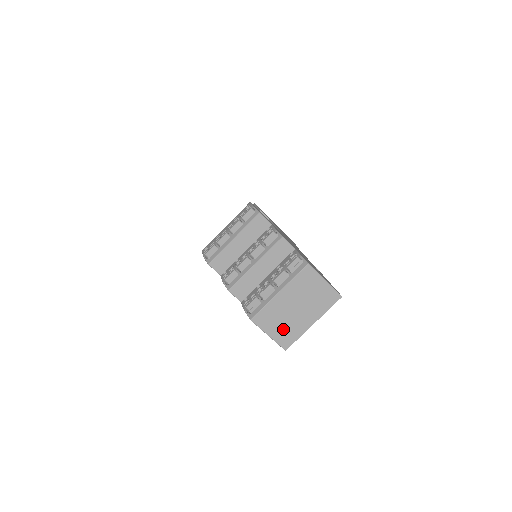
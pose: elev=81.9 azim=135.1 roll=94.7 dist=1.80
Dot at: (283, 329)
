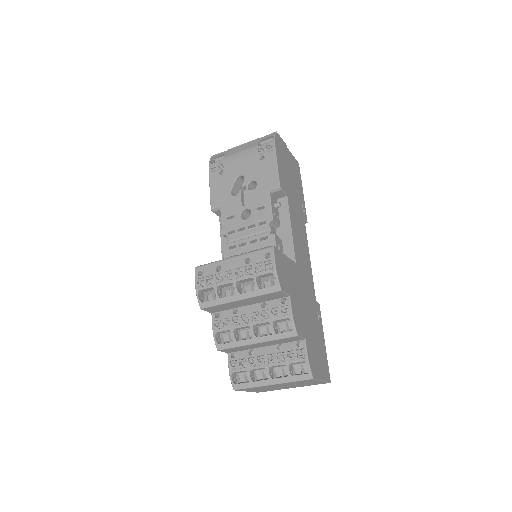
Dot at: (262, 390)
